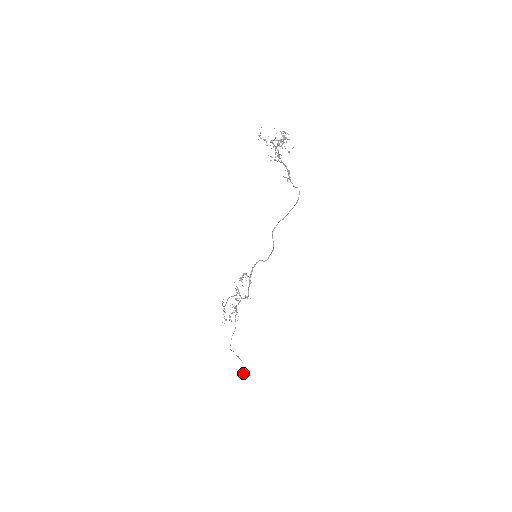
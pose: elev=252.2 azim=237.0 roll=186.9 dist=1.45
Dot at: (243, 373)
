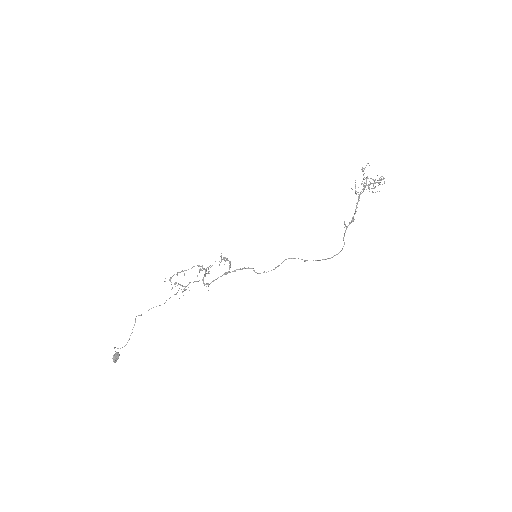
Dot at: (113, 357)
